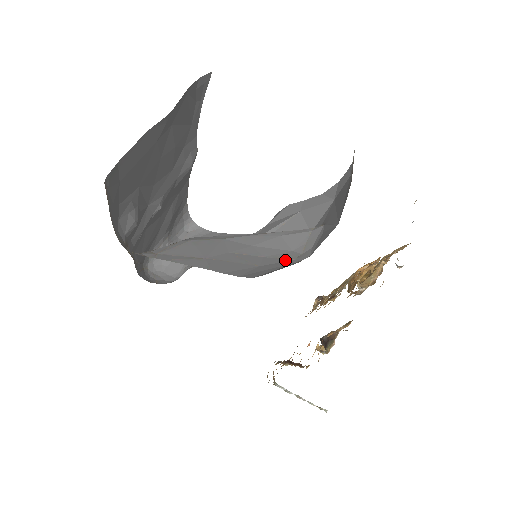
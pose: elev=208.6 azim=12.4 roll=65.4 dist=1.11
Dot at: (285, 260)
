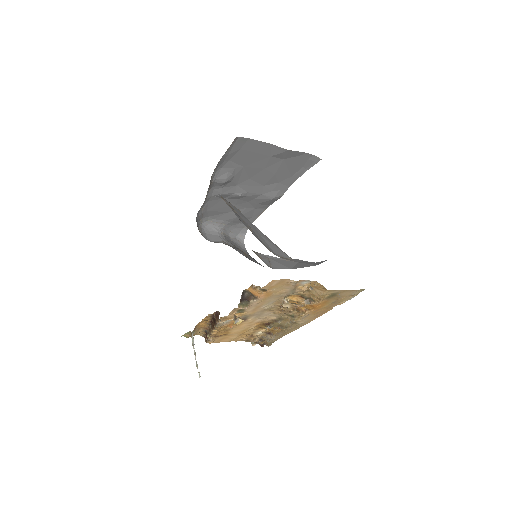
Dot at: (267, 248)
